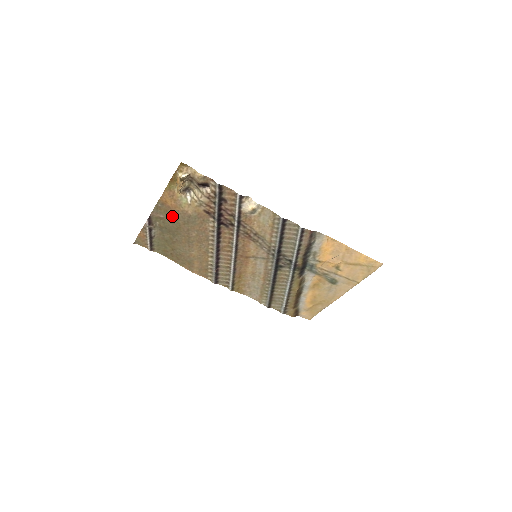
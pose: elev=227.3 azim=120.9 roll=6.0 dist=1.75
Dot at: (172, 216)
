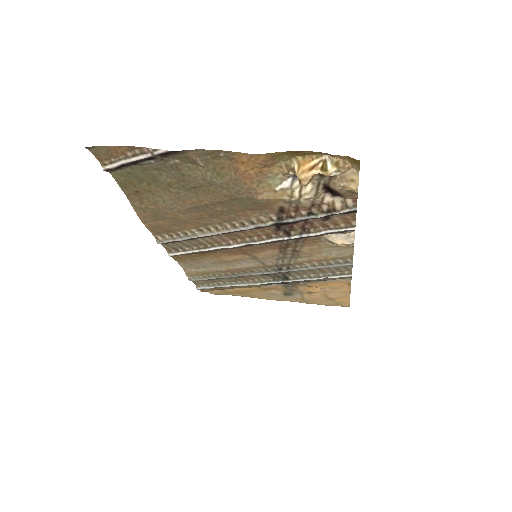
Dot at: (222, 178)
